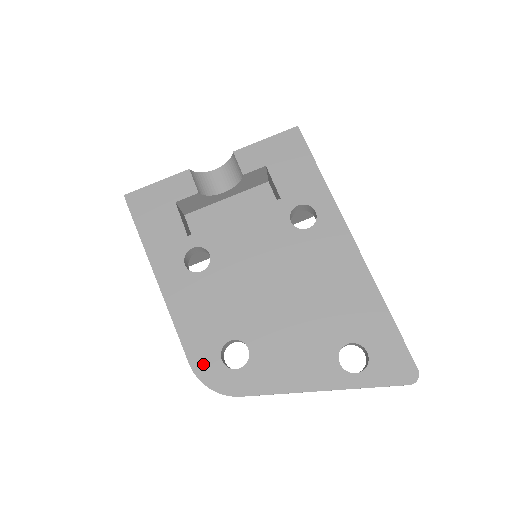
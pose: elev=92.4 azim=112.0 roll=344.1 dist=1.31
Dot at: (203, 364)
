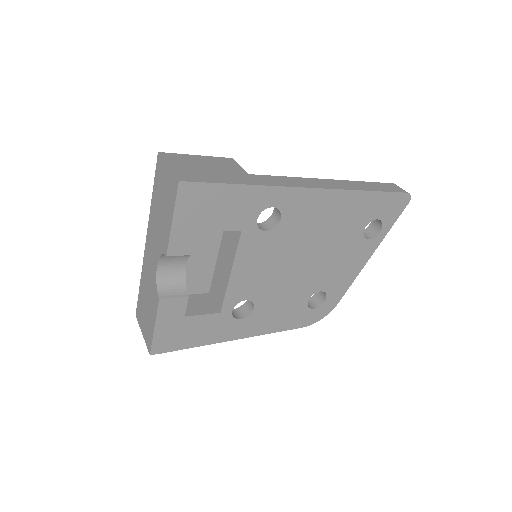
Dot at: (308, 320)
